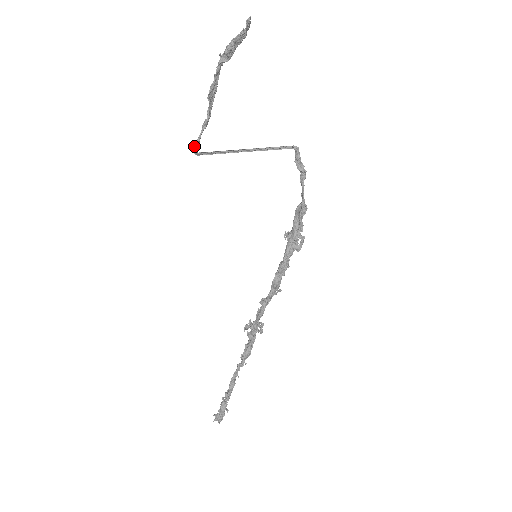
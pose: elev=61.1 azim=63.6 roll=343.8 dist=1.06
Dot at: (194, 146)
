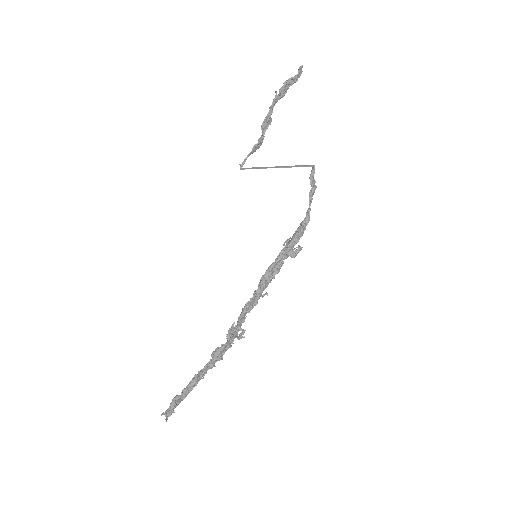
Dot at: (242, 163)
